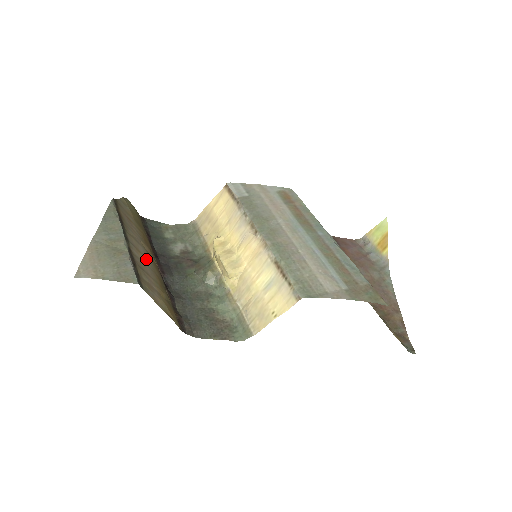
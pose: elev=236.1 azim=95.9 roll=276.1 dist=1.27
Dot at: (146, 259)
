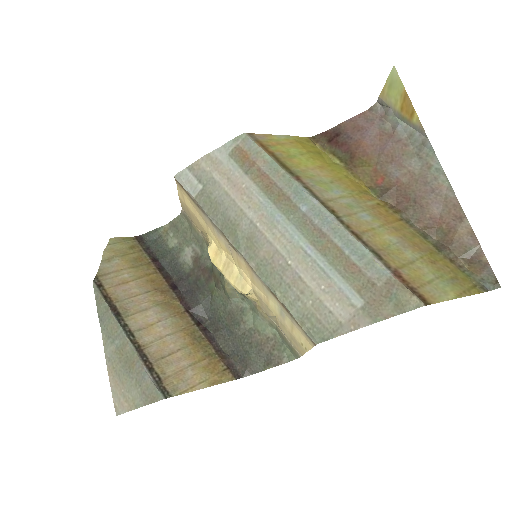
Dot at: (162, 324)
